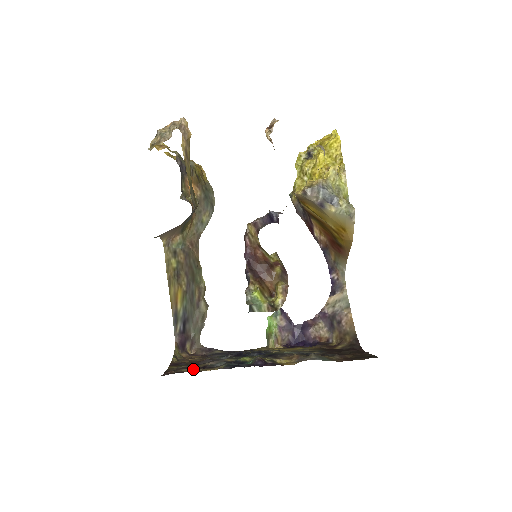
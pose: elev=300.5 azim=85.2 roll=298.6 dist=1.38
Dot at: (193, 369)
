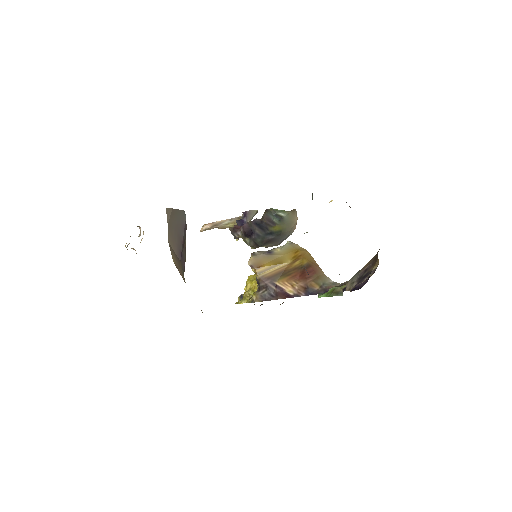
Dot at: occluded
